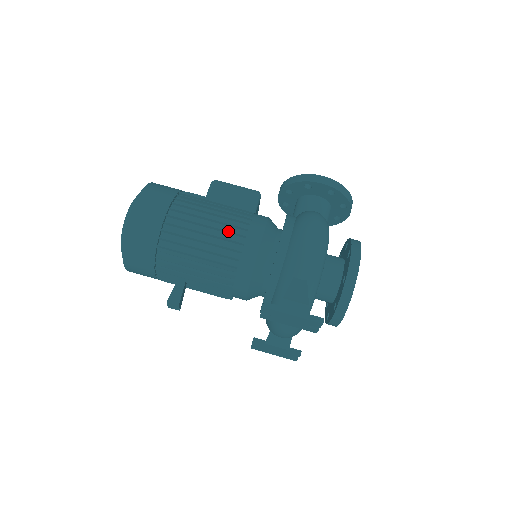
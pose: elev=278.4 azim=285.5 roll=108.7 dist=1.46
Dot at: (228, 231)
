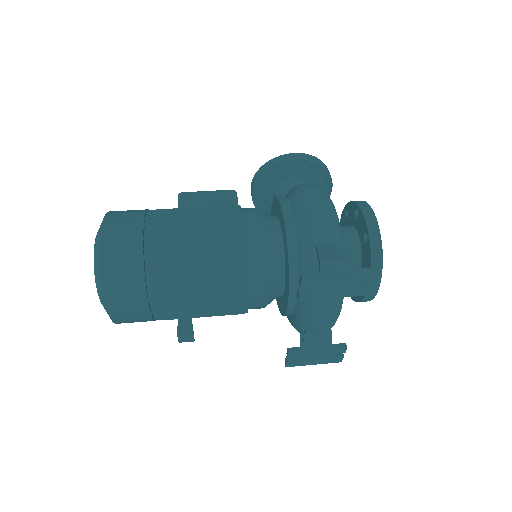
Dot at: (222, 225)
